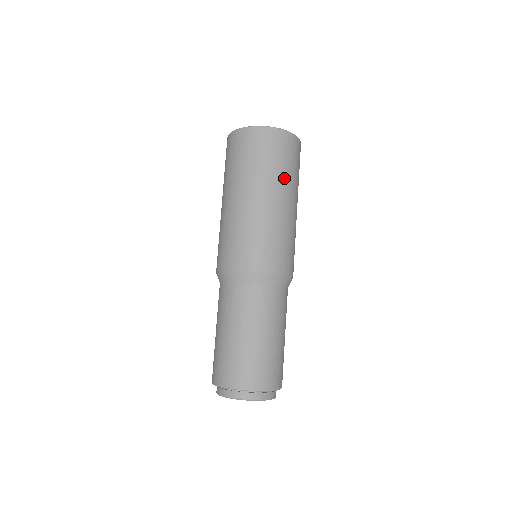
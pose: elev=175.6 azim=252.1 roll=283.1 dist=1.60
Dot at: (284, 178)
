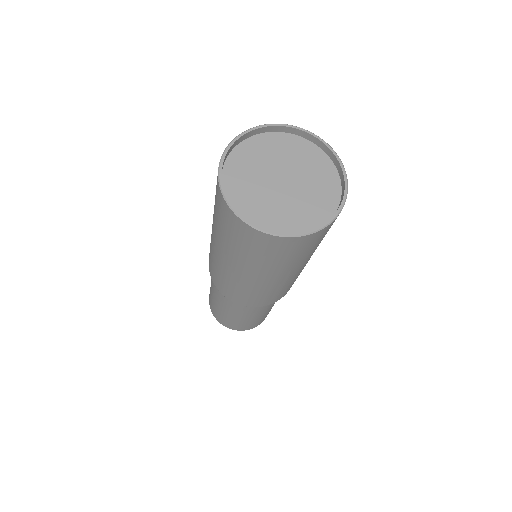
Dot at: occluded
